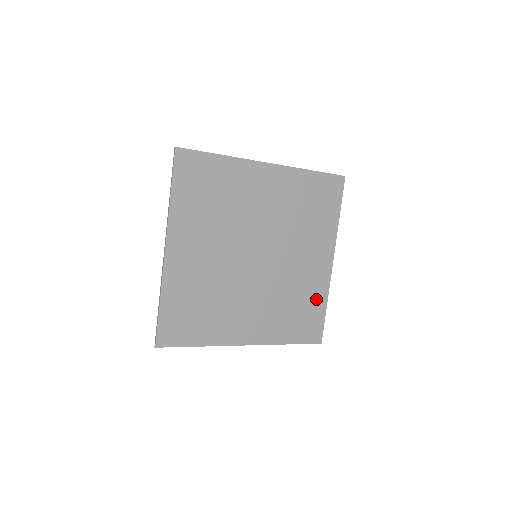
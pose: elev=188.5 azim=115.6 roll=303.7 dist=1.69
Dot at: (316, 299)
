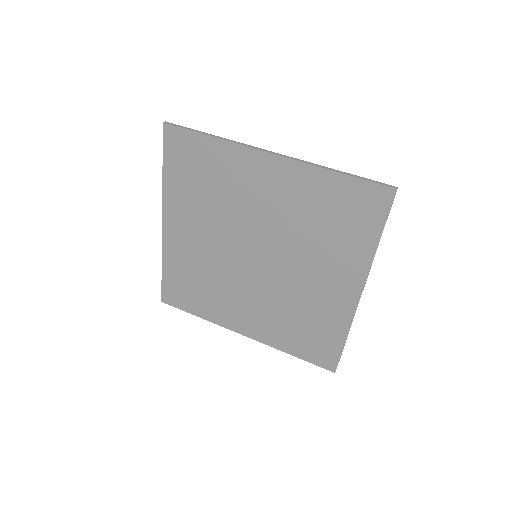
Dot at: (332, 326)
